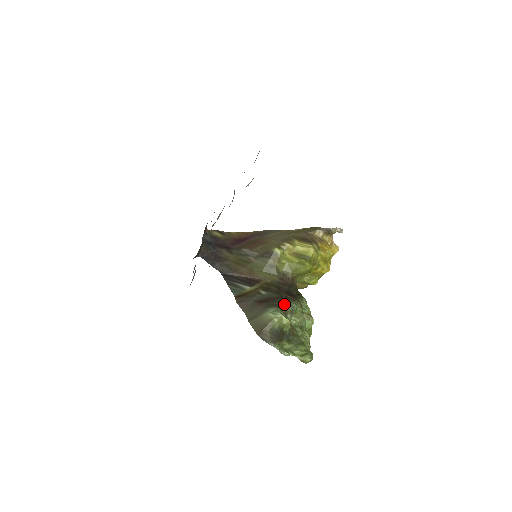
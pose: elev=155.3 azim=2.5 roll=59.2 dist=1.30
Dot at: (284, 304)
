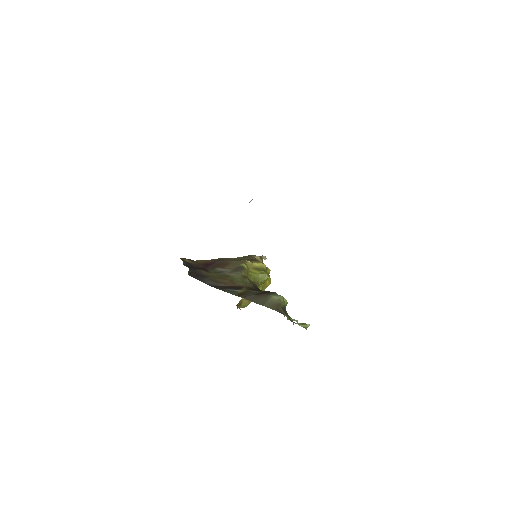
Dot at: occluded
